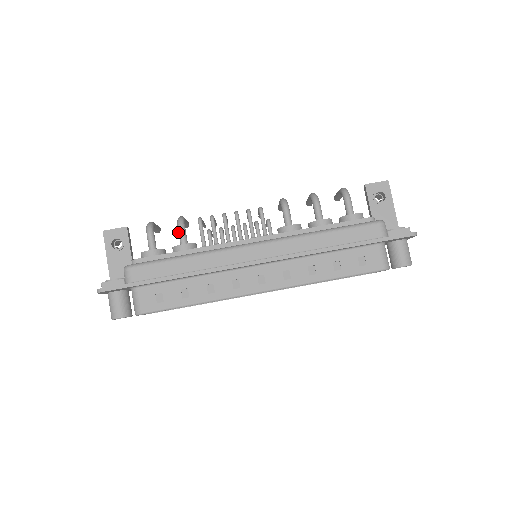
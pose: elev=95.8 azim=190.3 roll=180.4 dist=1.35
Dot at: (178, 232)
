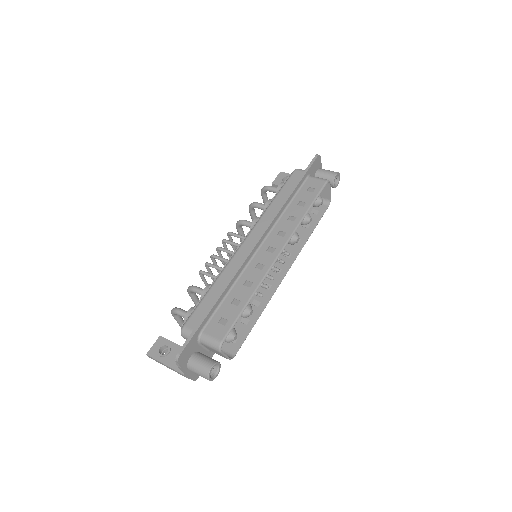
Dot at: (195, 292)
